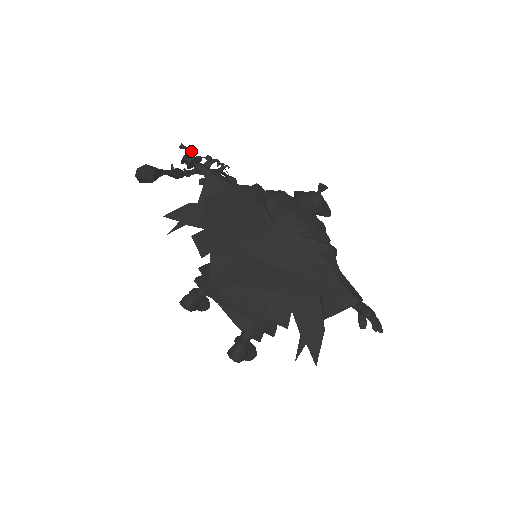
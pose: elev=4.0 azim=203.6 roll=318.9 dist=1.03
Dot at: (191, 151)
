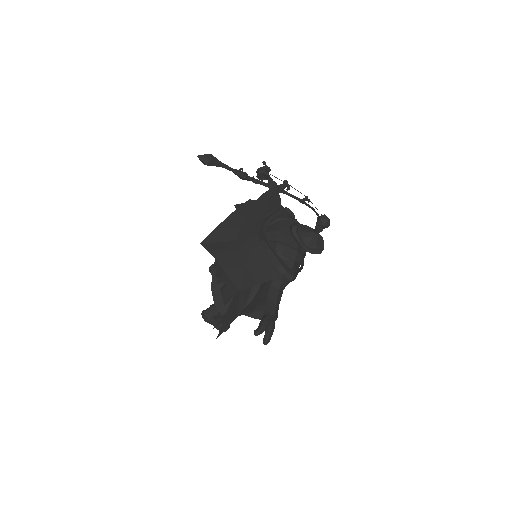
Dot at: (265, 167)
